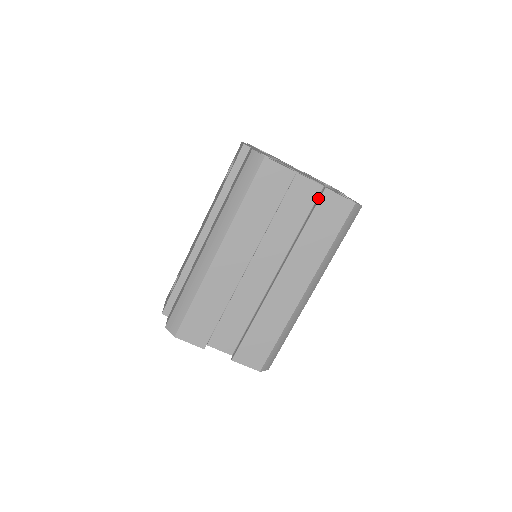
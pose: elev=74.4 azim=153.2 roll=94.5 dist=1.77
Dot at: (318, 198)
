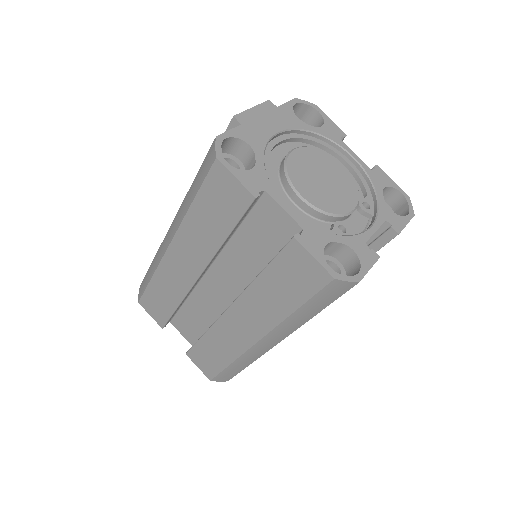
Dot at: (286, 244)
